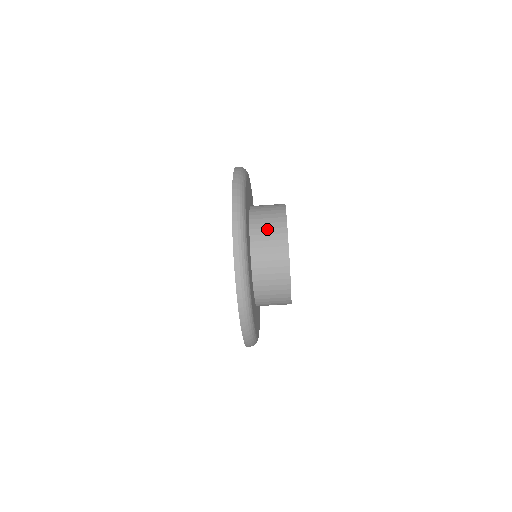
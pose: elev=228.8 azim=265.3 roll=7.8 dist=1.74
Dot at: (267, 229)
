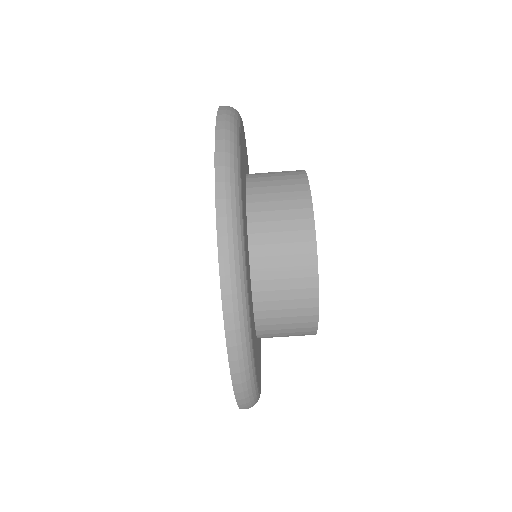
Dot at: (281, 257)
